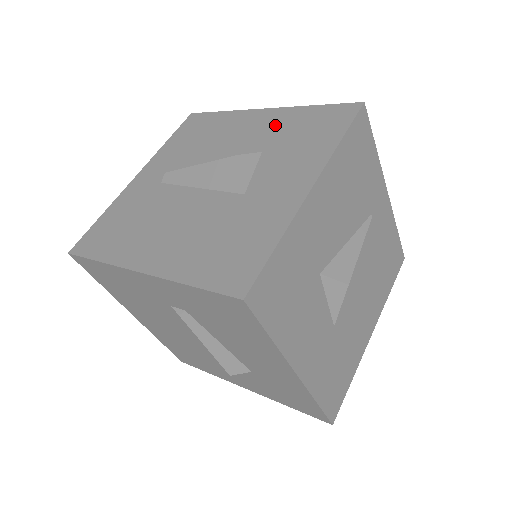
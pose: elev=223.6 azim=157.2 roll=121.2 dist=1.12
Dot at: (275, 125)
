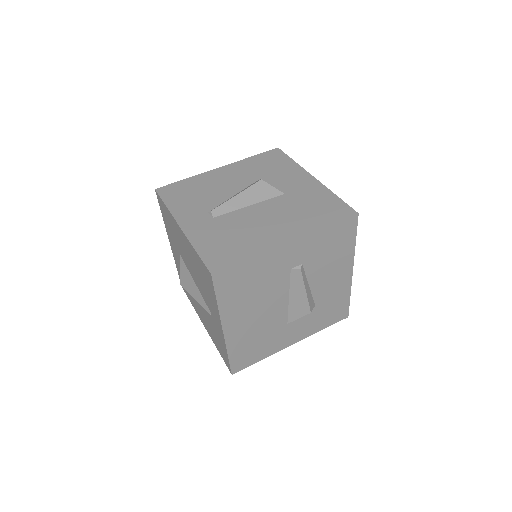
Dot at: (243, 170)
